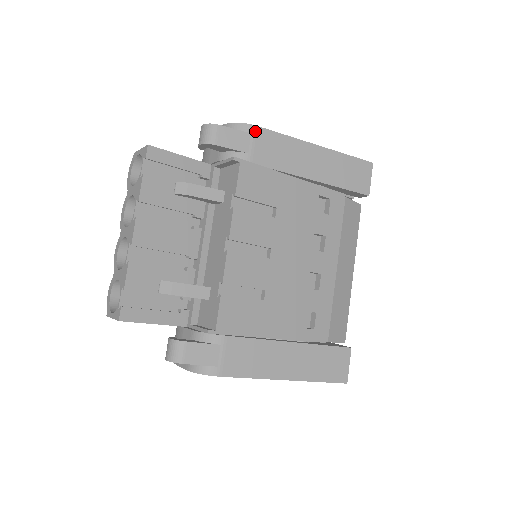
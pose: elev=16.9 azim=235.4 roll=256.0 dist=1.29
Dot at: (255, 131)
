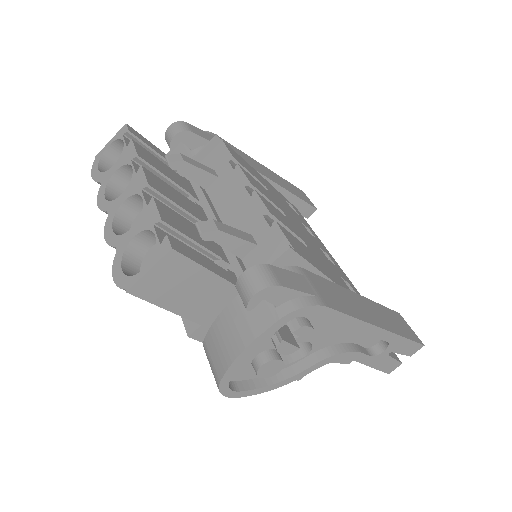
Dot at: occluded
